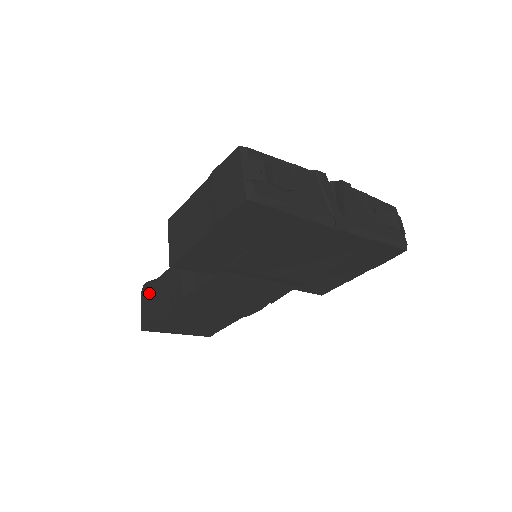
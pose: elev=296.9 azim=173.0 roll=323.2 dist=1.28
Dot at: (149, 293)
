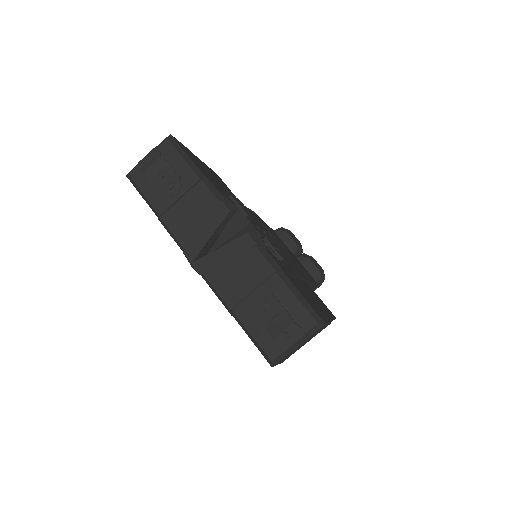
Dot at: occluded
